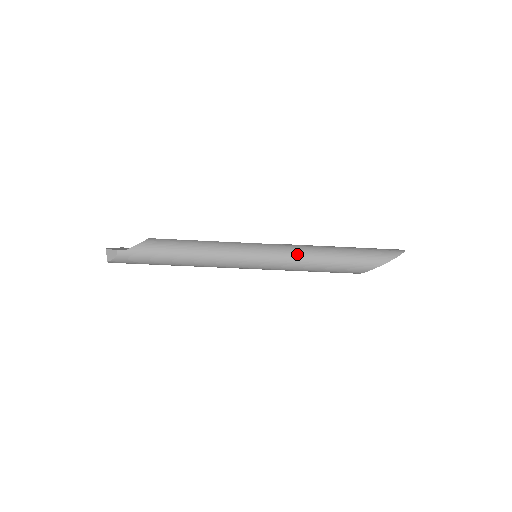
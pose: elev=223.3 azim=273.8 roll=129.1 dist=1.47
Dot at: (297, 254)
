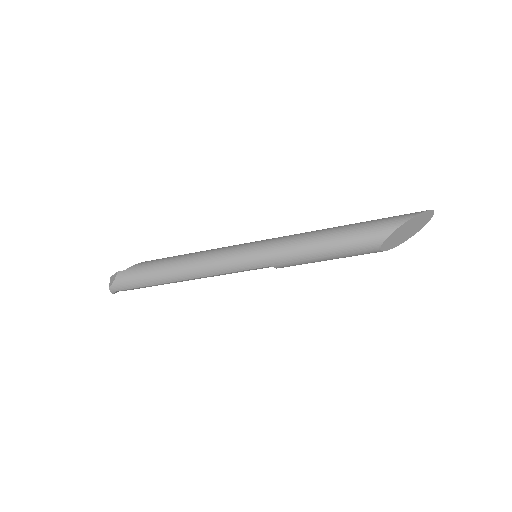
Dot at: (296, 236)
